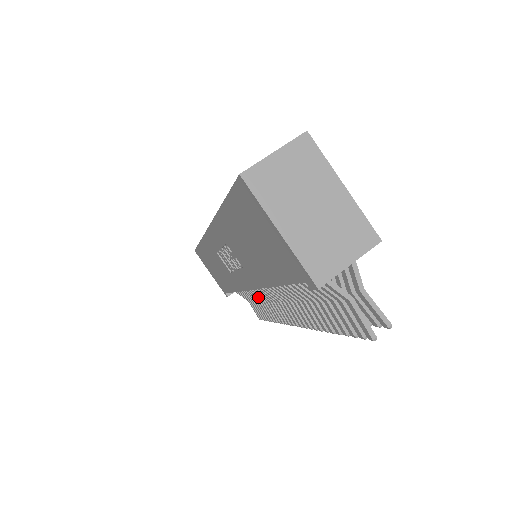
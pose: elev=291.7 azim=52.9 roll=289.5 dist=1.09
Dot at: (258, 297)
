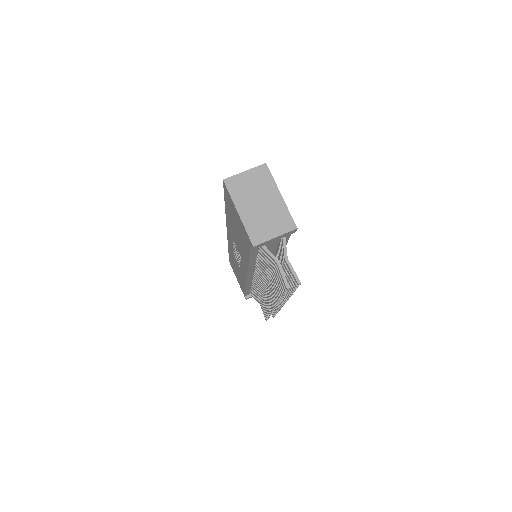
Dot at: (260, 293)
